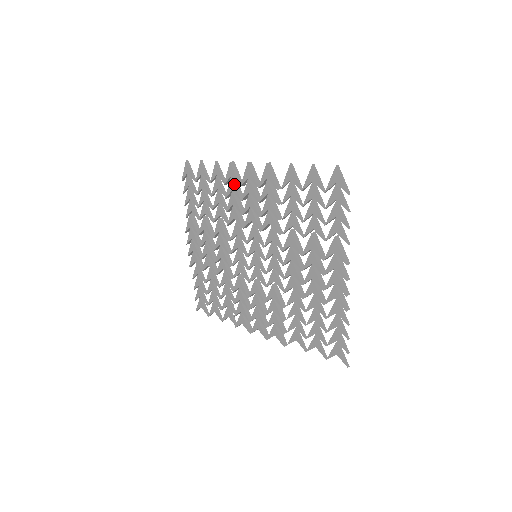
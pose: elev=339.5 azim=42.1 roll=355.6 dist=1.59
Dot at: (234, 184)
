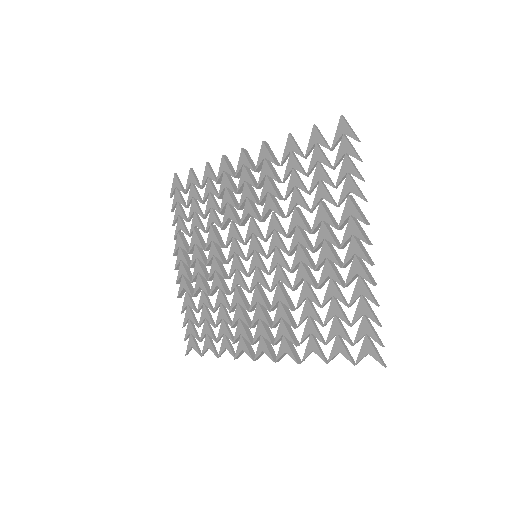
Dot at: (227, 178)
